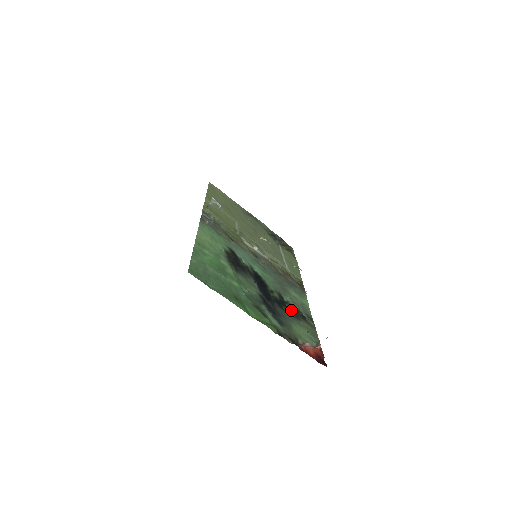
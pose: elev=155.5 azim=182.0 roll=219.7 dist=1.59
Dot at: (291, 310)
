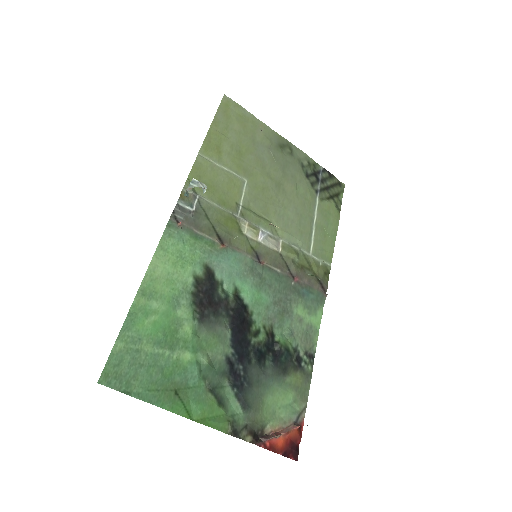
Dot at: (279, 359)
